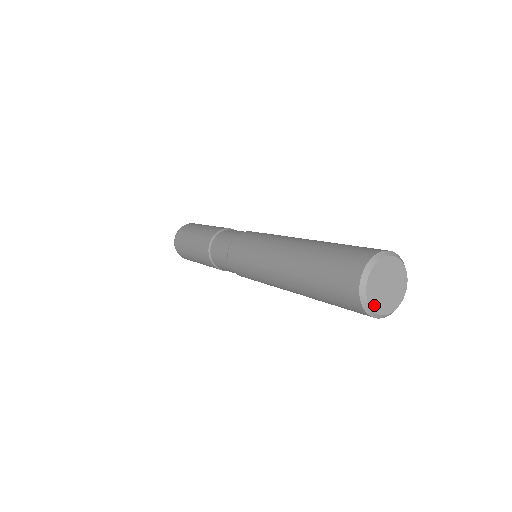
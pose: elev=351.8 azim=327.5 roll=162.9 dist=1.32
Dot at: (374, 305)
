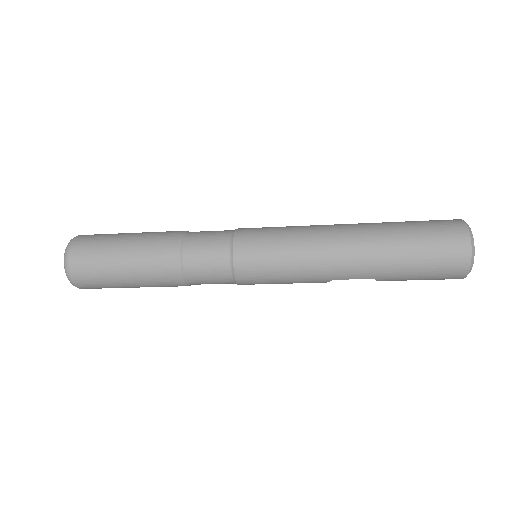
Dot at: (471, 264)
